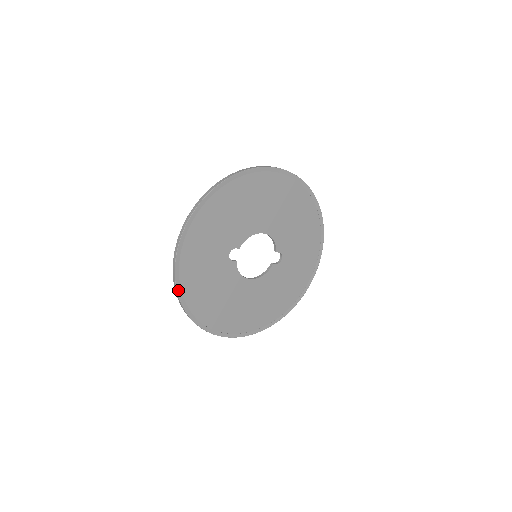
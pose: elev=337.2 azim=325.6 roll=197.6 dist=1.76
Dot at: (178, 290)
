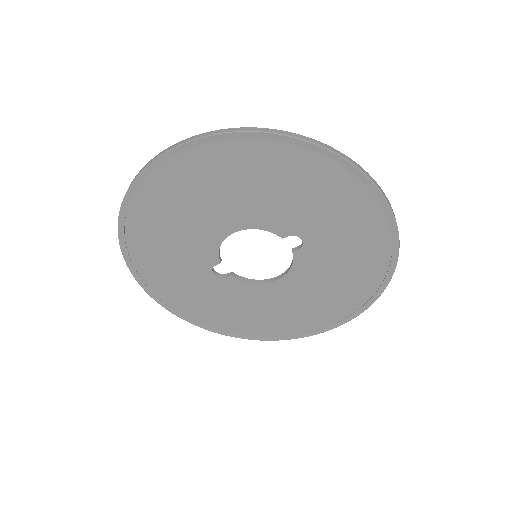
Dot at: (195, 324)
